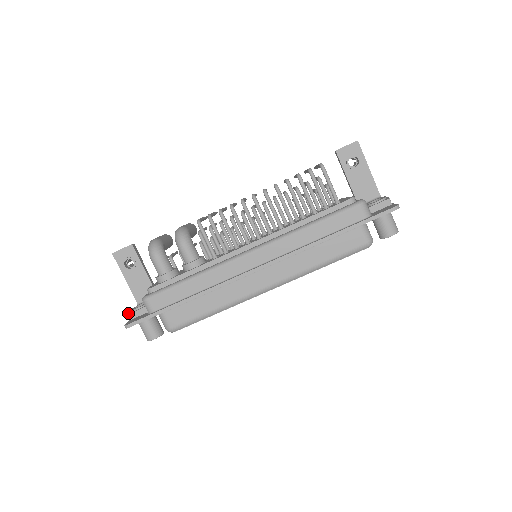
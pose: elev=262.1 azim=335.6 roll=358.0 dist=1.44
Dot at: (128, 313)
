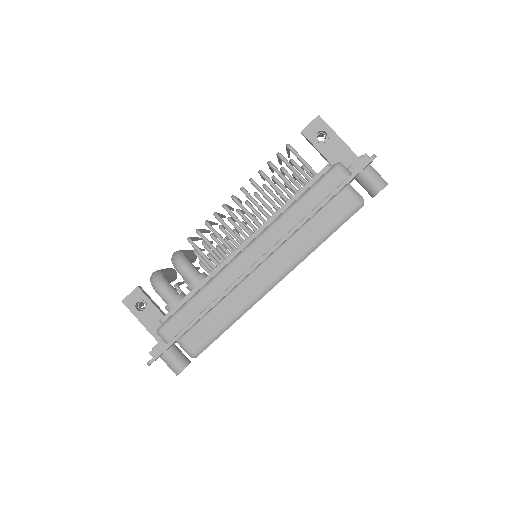
Dot at: (149, 352)
